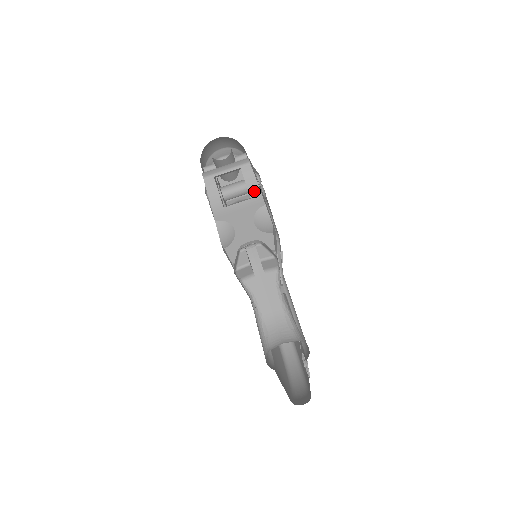
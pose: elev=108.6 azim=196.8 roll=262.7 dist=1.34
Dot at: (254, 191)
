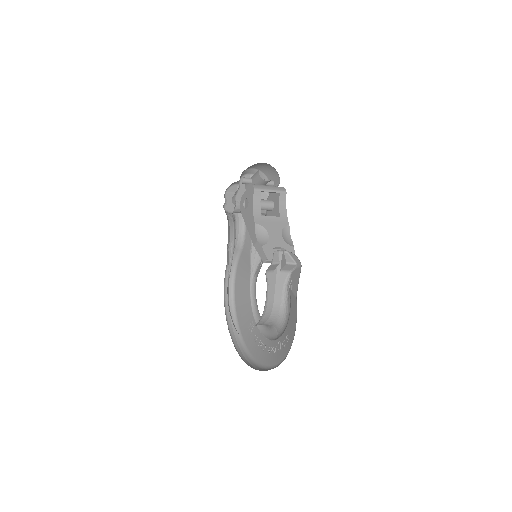
Dot at: (283, 212)
